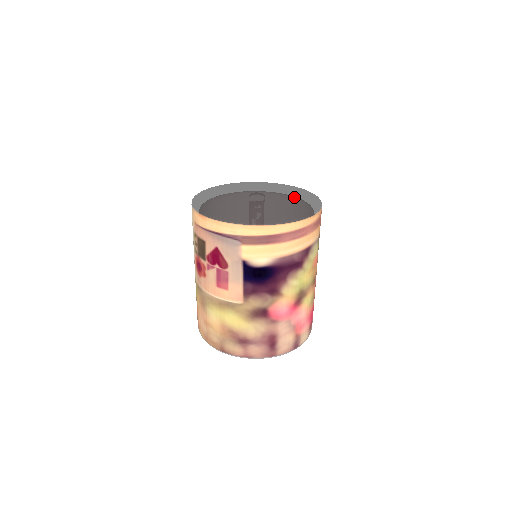
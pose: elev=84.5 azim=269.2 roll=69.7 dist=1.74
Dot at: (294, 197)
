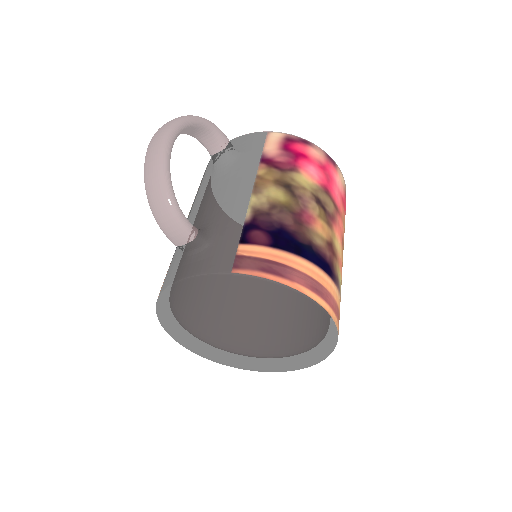
Dot at: (283, 314)
